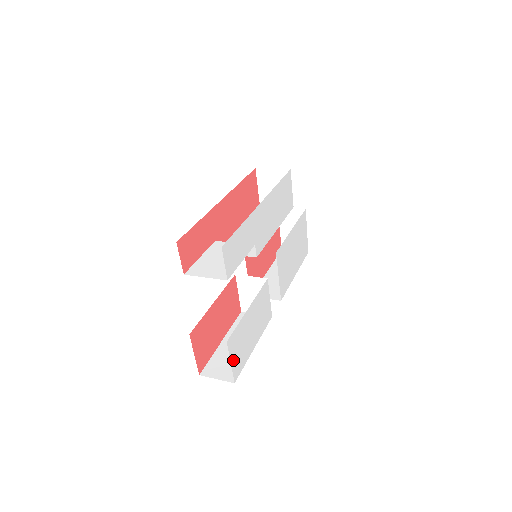
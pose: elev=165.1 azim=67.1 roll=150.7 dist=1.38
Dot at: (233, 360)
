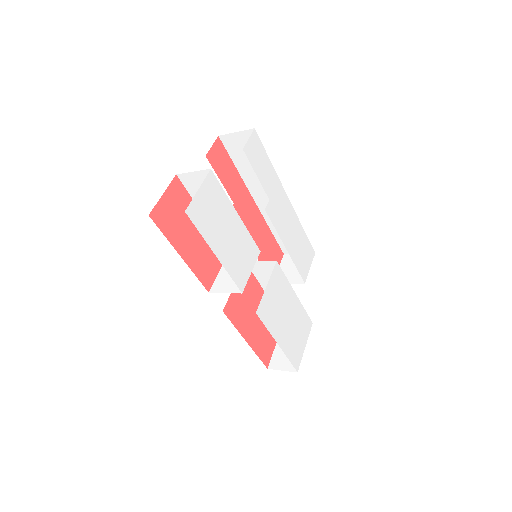
Dot at: (201, 196)
